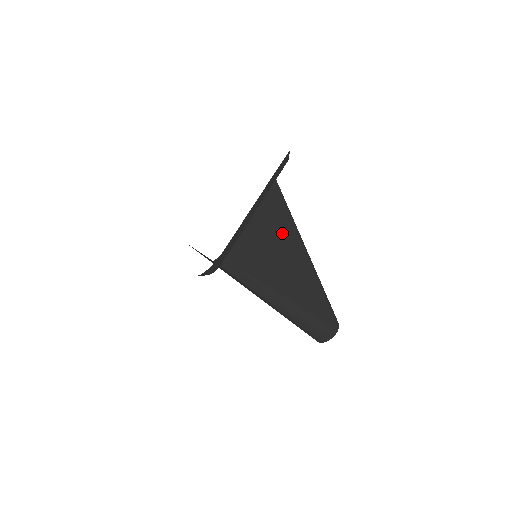
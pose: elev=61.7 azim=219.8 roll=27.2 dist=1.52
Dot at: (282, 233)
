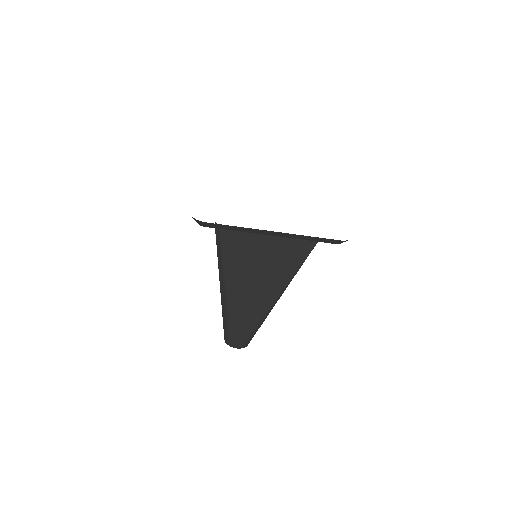
Dot at: (277, 267)
